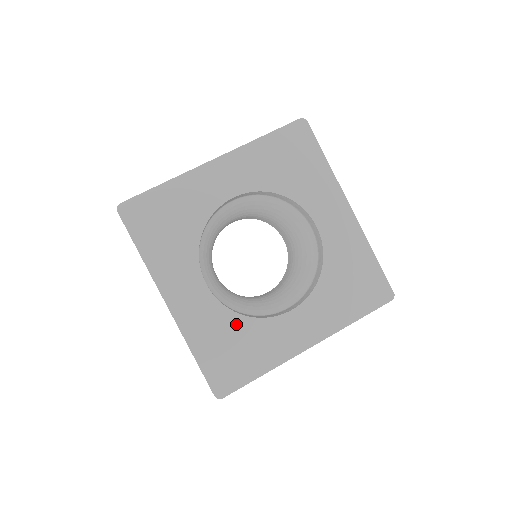
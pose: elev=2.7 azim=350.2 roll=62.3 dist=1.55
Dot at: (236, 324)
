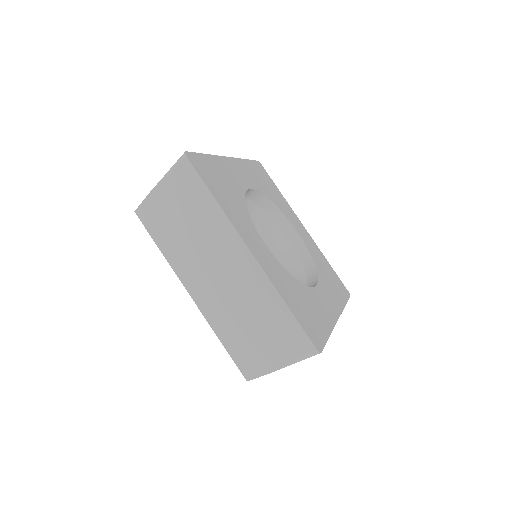
Dot at: (296, 286)
